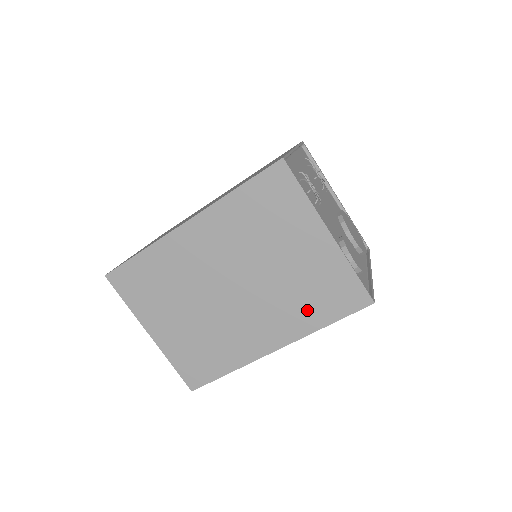
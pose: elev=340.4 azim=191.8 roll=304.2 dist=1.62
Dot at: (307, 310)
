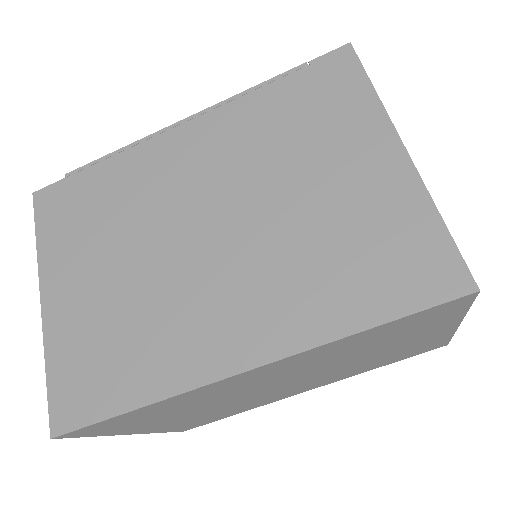
Dot at: (370, 366)
